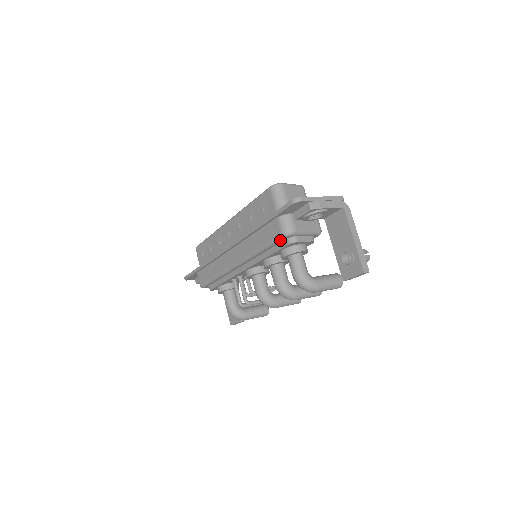
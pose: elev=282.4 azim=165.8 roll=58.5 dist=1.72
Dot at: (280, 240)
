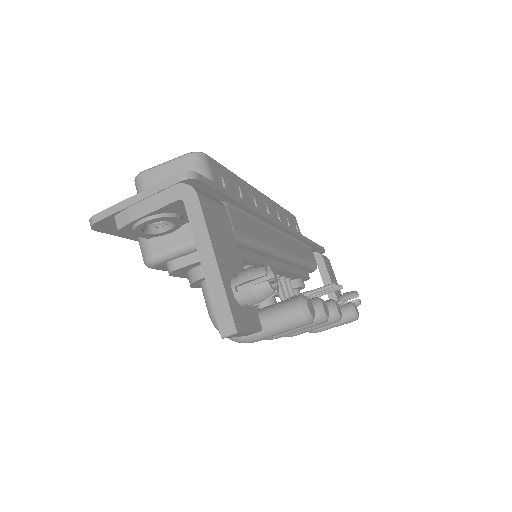
Dot at: (162, 270)
